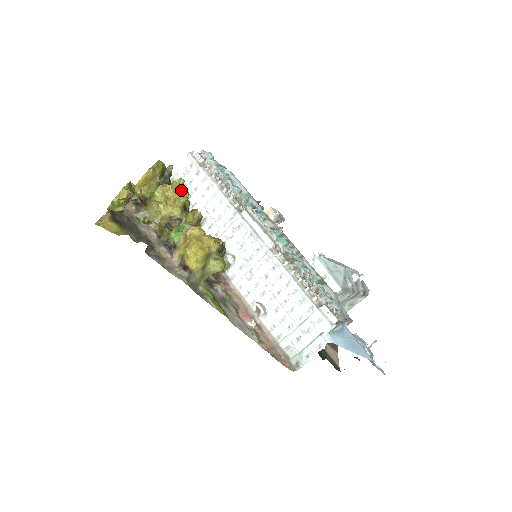
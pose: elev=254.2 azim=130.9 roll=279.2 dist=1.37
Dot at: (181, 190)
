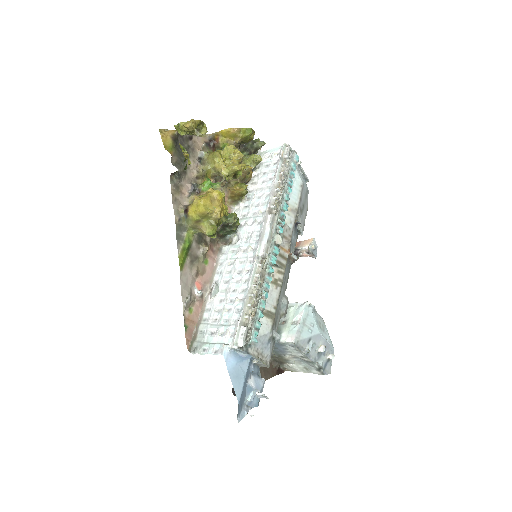
Dot at: (254, 165)
